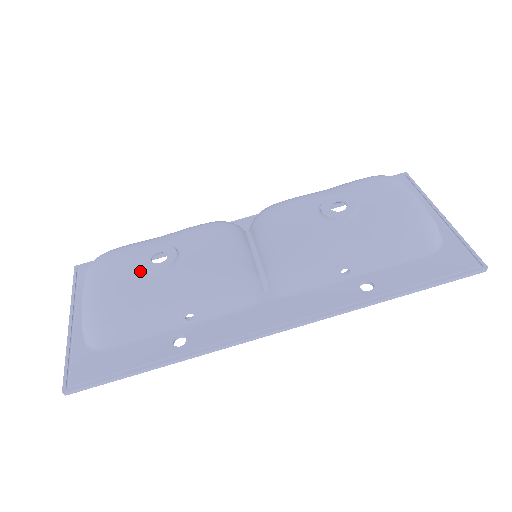
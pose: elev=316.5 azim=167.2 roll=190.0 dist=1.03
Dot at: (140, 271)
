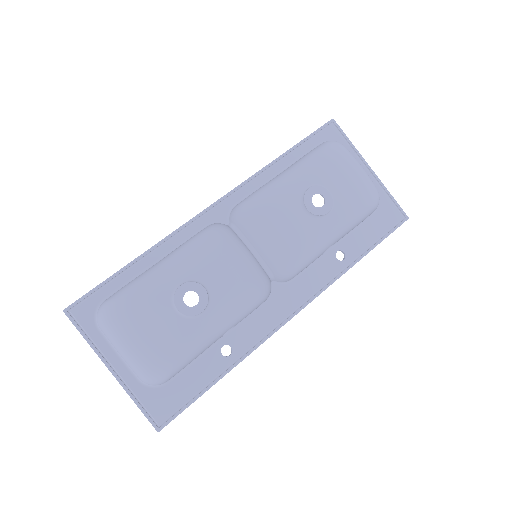
Dot at: (179, 318)
